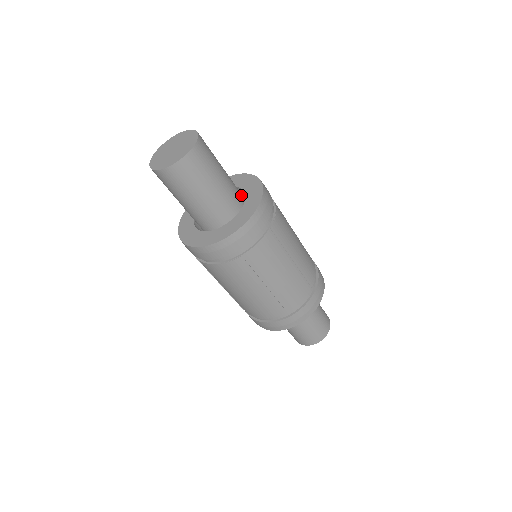
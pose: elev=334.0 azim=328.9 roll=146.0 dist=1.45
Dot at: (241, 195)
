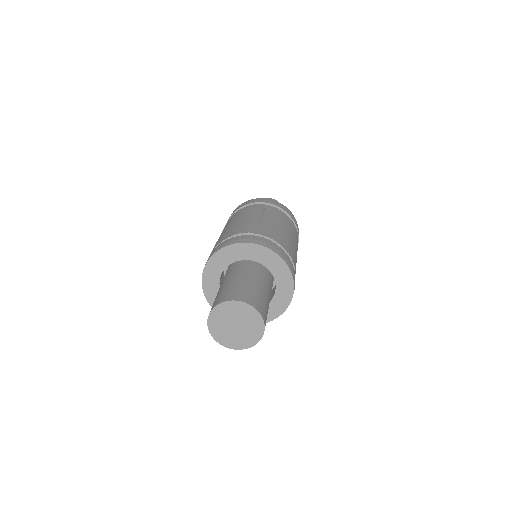
Dot at: (263, 270)
